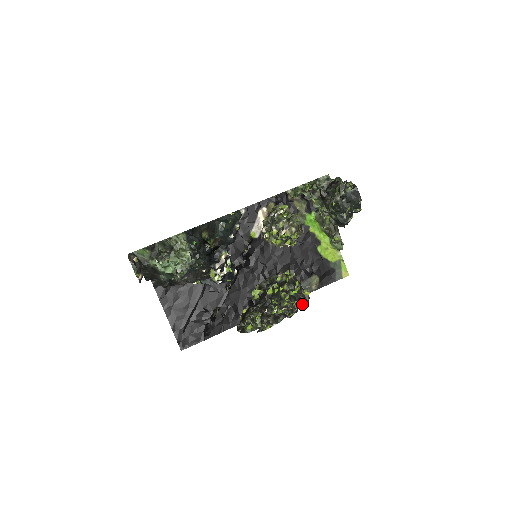
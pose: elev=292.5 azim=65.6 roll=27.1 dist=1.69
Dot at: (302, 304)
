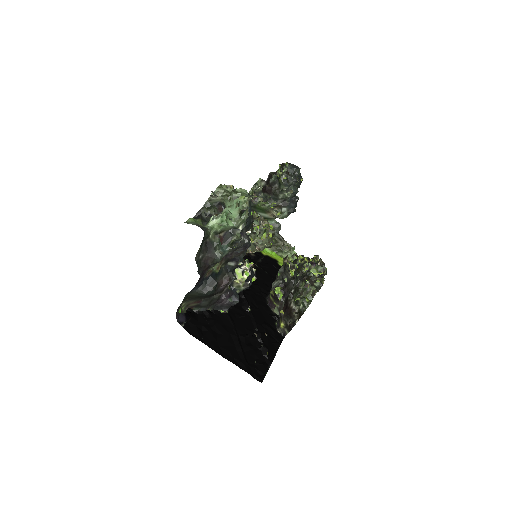
Dot at: occluded
